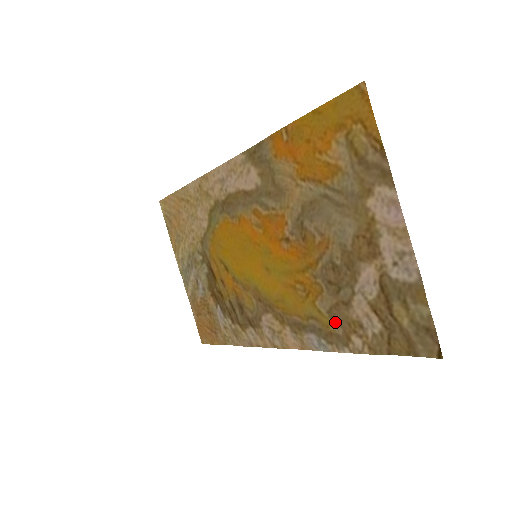
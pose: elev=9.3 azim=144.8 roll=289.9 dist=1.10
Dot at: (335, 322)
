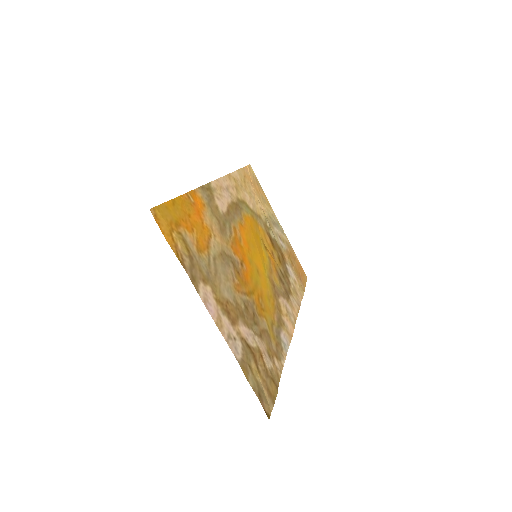
Dot at: (271, 340)
